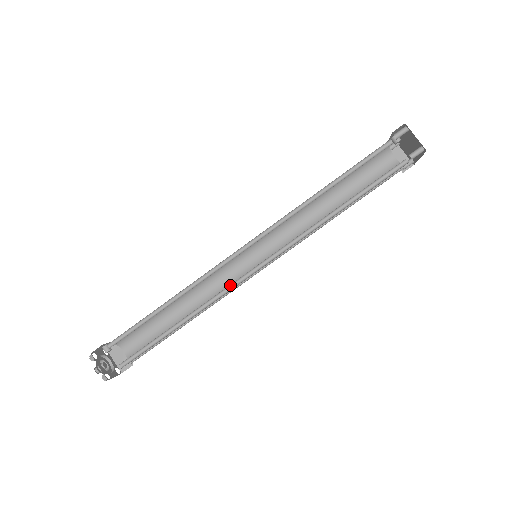
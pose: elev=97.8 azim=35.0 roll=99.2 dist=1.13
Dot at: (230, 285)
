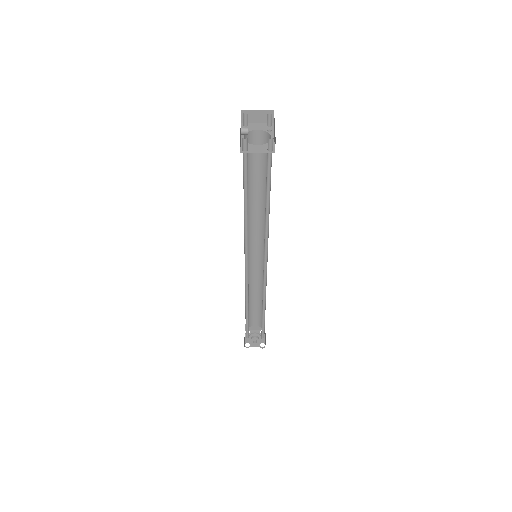
Dot at: (263, 281)
